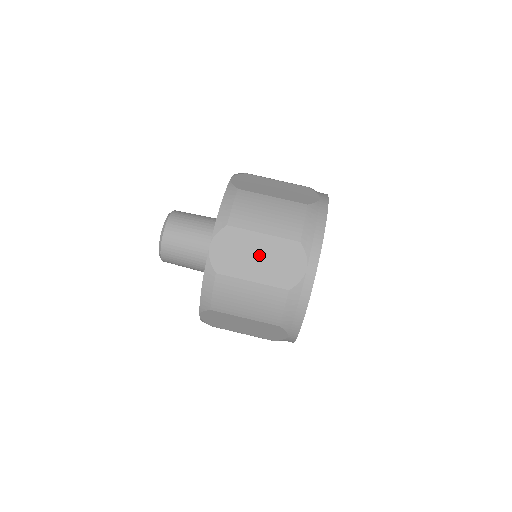
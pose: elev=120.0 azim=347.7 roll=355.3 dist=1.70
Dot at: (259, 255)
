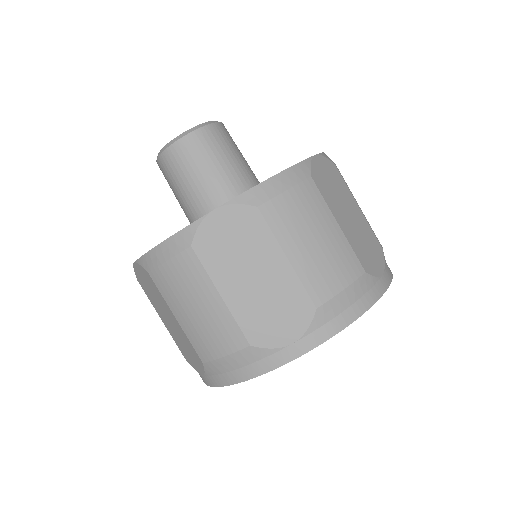
Dot at: (258, 276)
